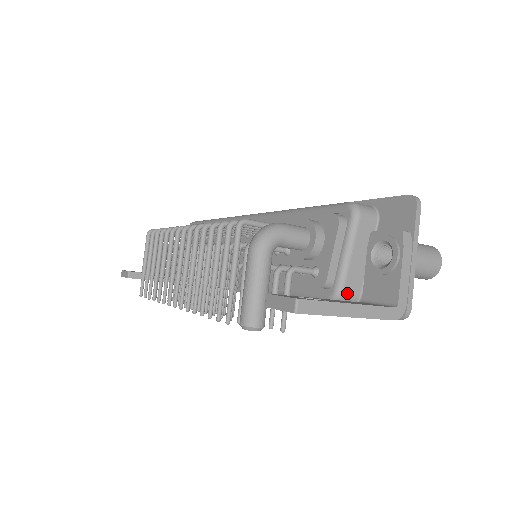
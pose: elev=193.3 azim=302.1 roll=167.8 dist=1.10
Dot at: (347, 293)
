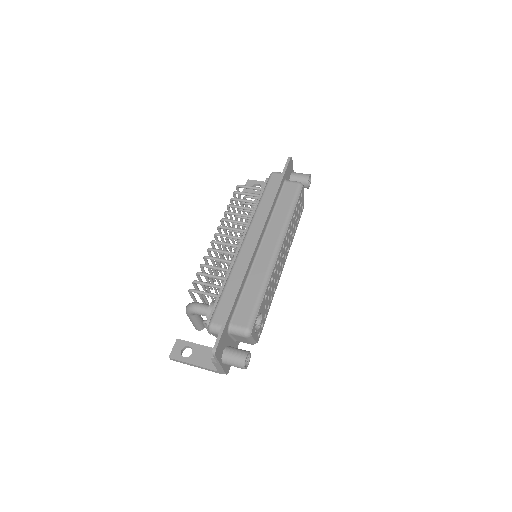
Dot at: occluded
